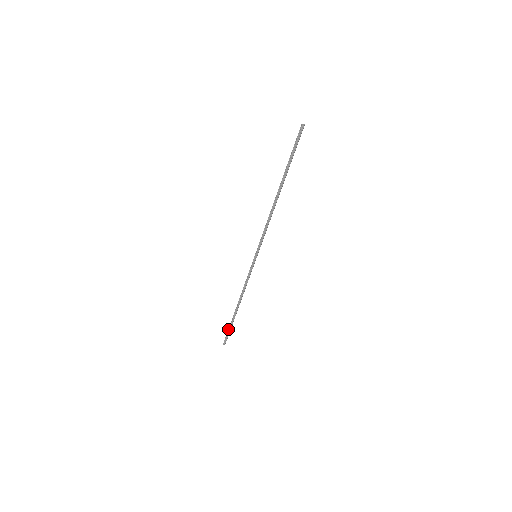
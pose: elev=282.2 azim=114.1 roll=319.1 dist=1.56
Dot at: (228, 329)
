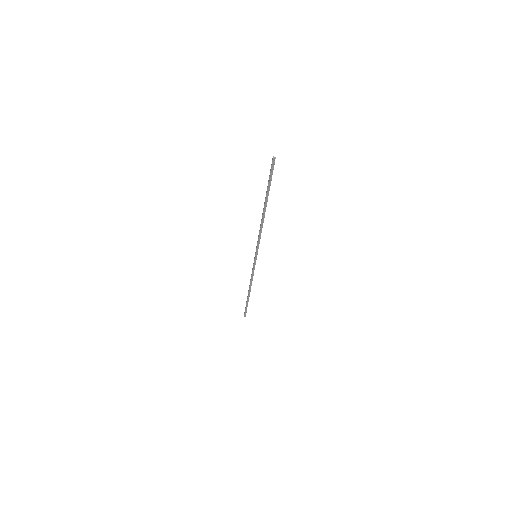
Dot at: (245, 307)
